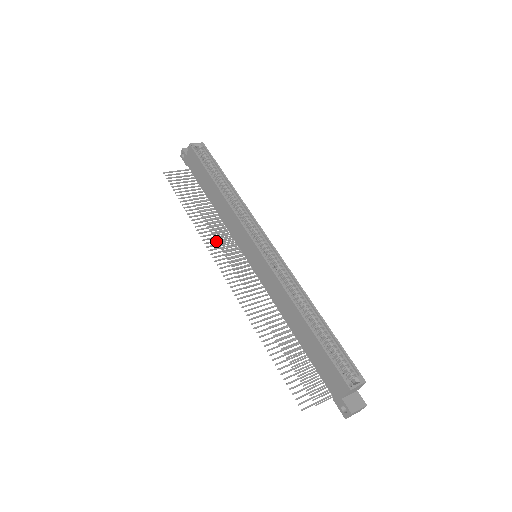
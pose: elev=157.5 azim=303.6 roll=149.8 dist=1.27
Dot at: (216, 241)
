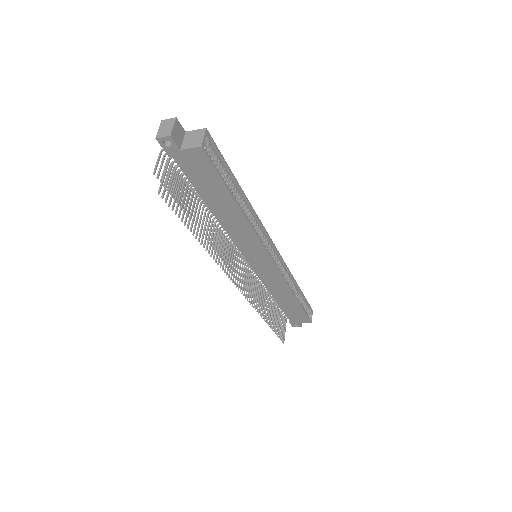
Dot at: (225, 257)
